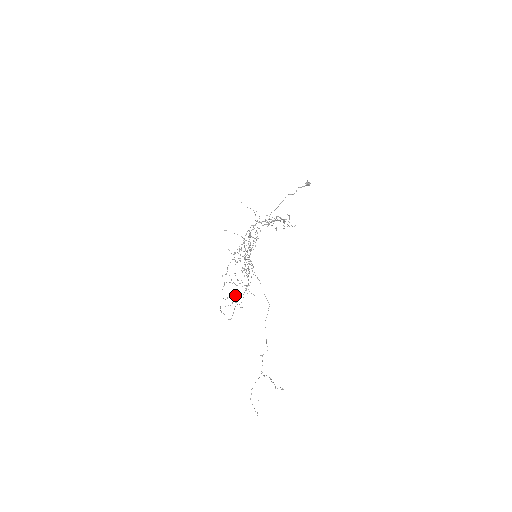
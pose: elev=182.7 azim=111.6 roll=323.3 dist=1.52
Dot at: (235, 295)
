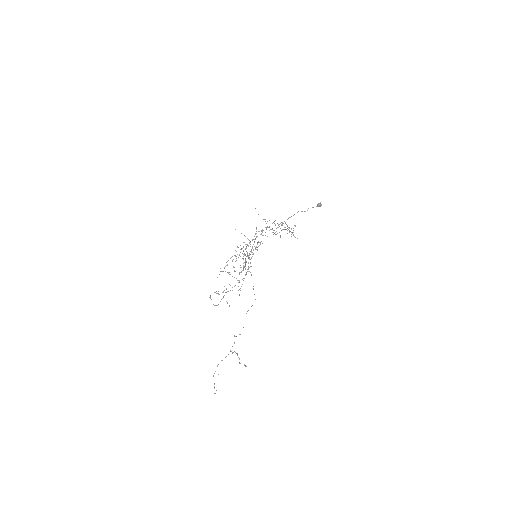
Dot at: occluded
